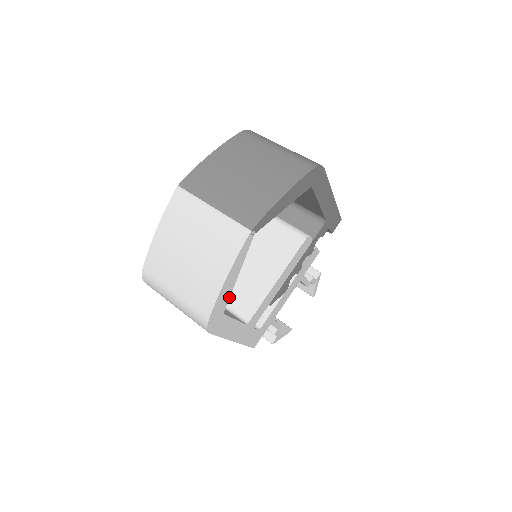
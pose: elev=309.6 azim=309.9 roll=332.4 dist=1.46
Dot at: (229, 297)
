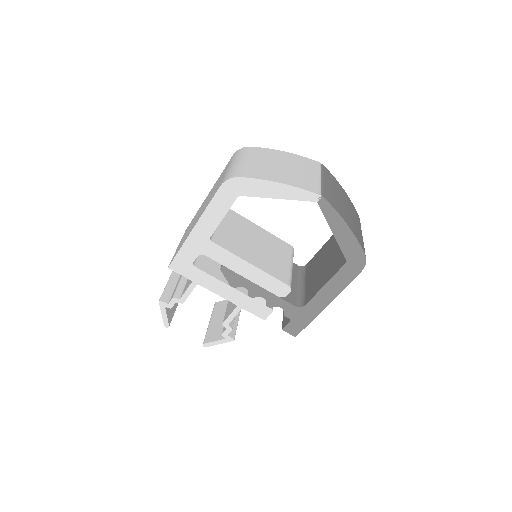
Dot at: (256, 196)
